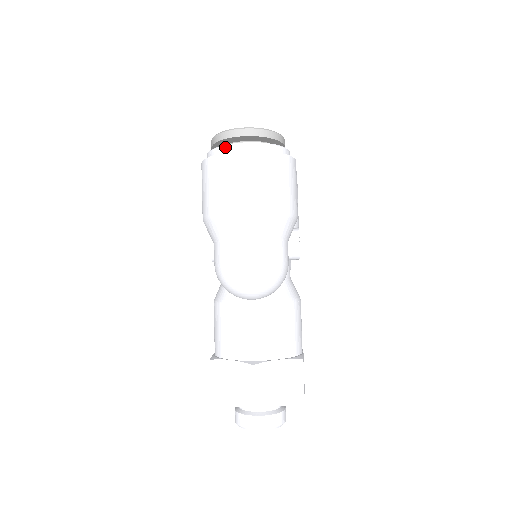
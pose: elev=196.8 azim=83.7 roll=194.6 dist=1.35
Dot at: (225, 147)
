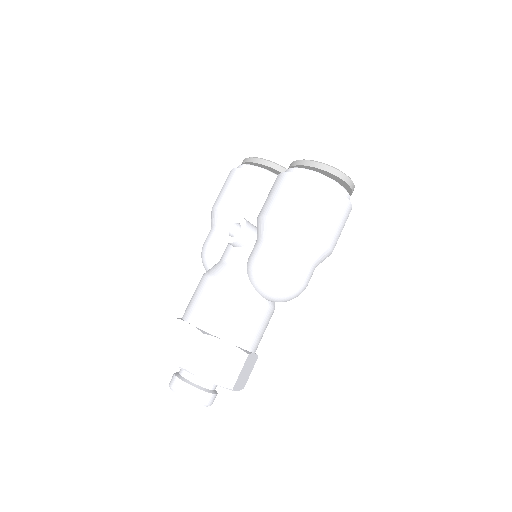
Dot at: (335, 183)
